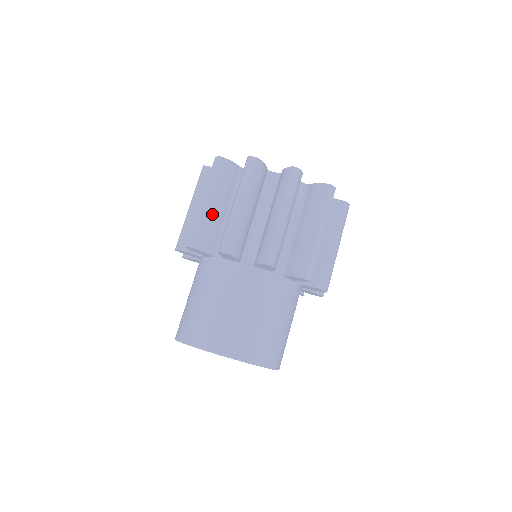
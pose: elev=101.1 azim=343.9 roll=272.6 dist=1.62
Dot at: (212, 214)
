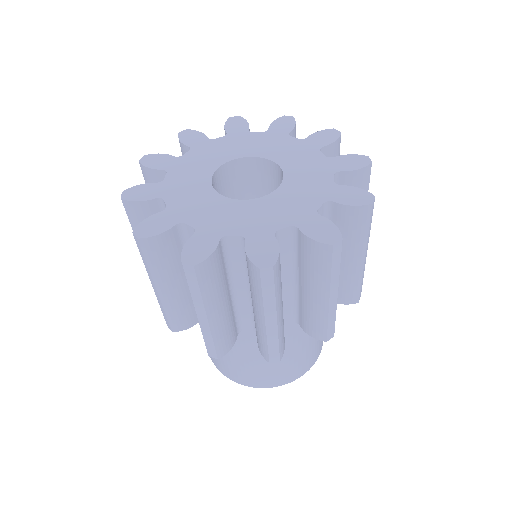
Dot at: (176, 297)
